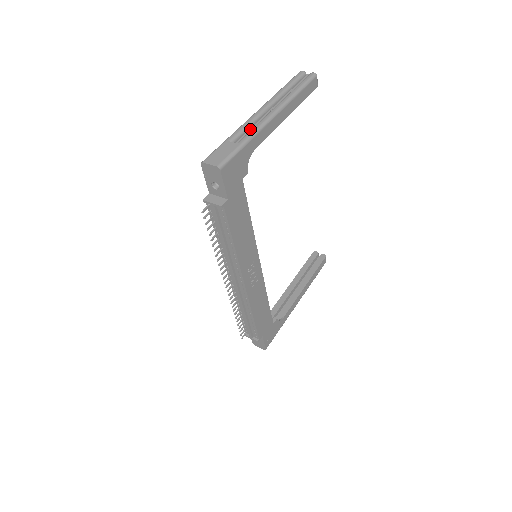
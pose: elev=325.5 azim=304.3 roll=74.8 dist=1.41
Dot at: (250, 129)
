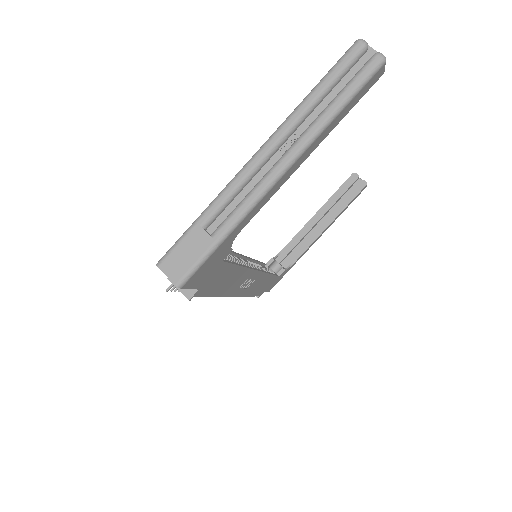
Dot at: (239, 195)
